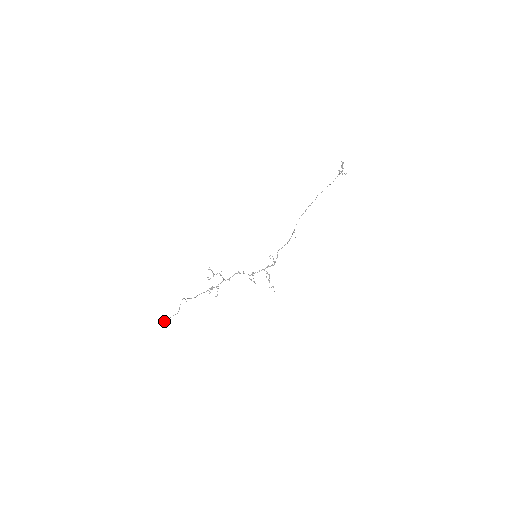
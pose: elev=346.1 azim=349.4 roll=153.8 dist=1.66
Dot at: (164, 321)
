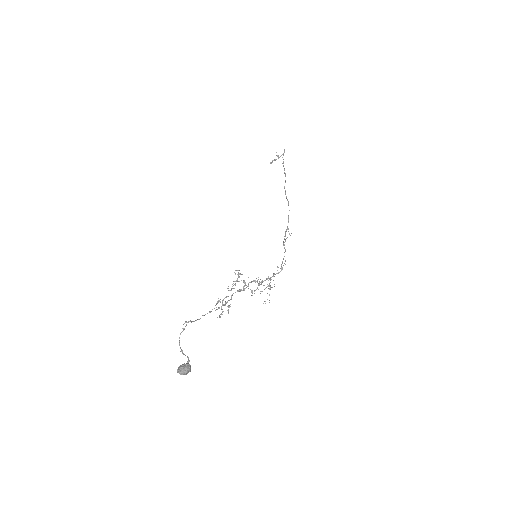
Dot at: (188, 371)
